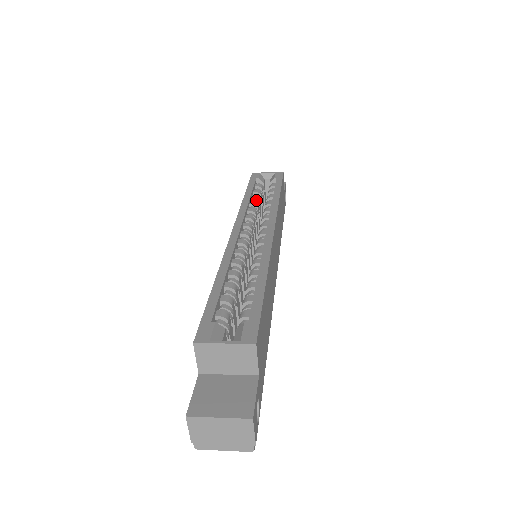
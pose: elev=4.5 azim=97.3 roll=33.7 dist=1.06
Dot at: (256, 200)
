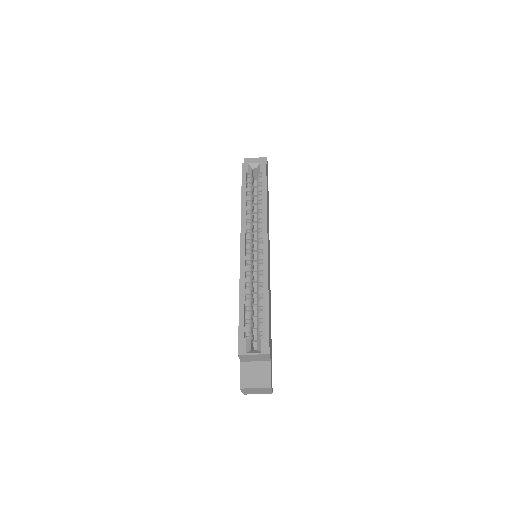
Dot at: (250, 201)
